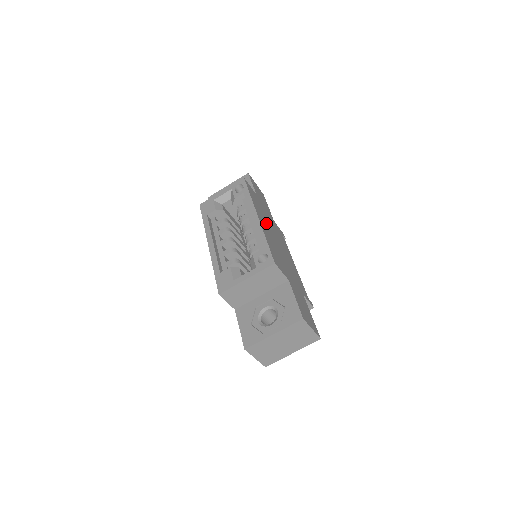
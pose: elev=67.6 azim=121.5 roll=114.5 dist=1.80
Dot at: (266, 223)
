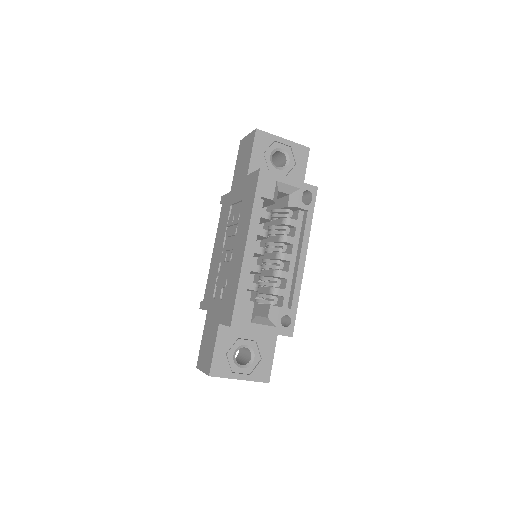
Dot at: occluded
